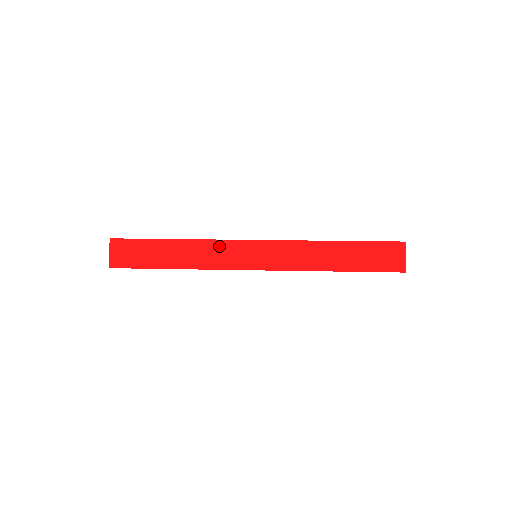
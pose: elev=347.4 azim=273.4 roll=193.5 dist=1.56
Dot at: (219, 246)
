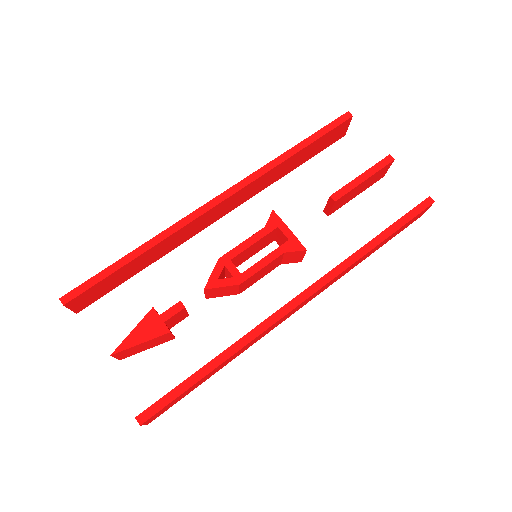
Dot at: (265, 332)
